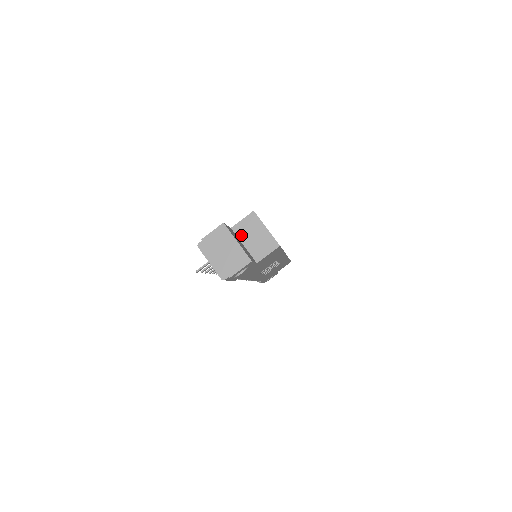
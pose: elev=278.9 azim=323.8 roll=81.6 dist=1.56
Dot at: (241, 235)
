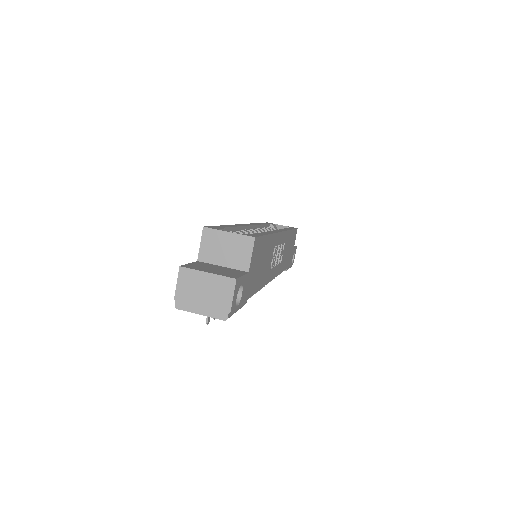
Dot at: (212, 259)
